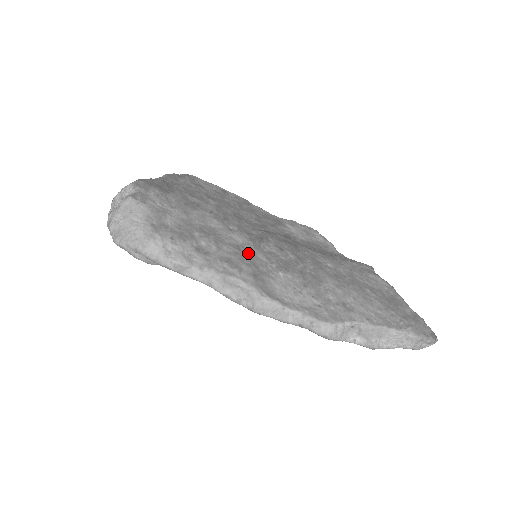
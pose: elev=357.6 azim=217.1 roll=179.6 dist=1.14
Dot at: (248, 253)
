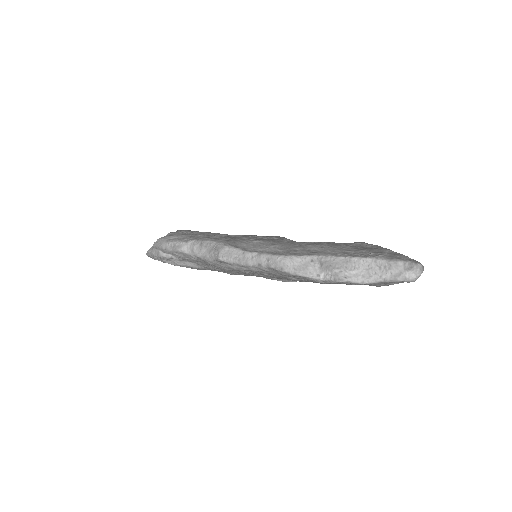
Dot at: (234, 237)
